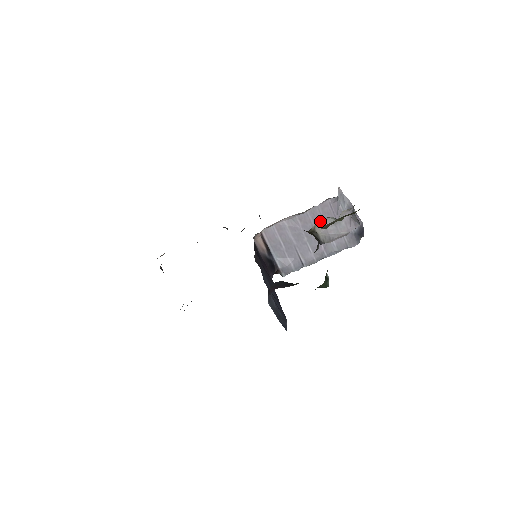
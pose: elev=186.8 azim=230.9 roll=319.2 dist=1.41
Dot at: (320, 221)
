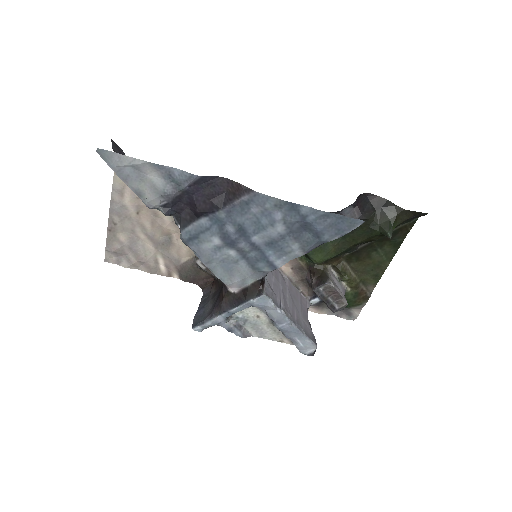
Dot at: (330, 270)
